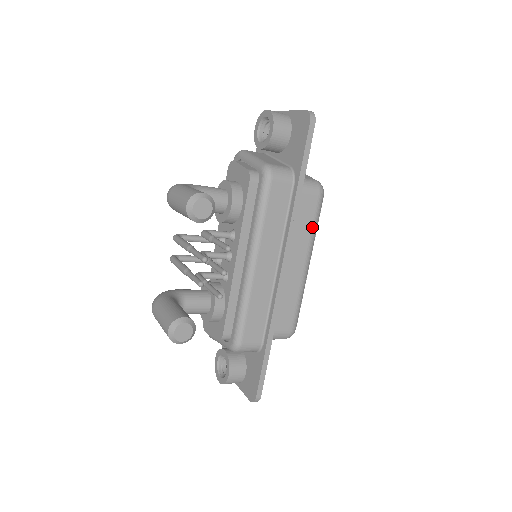
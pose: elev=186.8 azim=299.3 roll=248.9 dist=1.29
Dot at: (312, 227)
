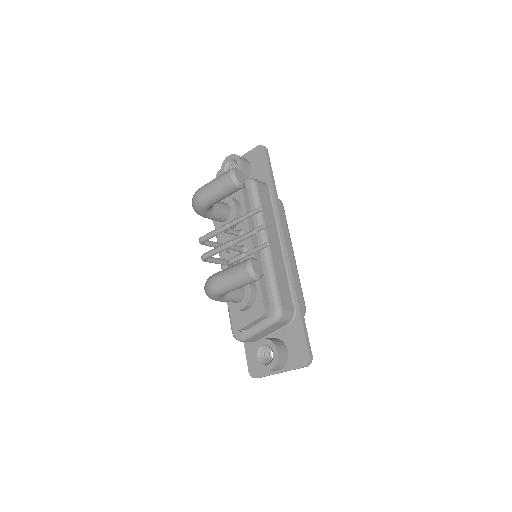
Dot at: (286, 225)
